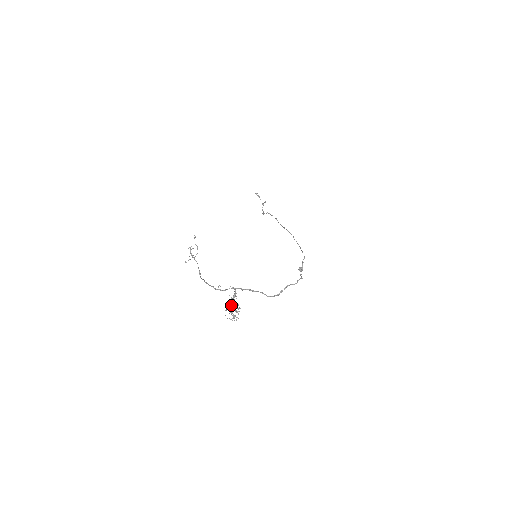
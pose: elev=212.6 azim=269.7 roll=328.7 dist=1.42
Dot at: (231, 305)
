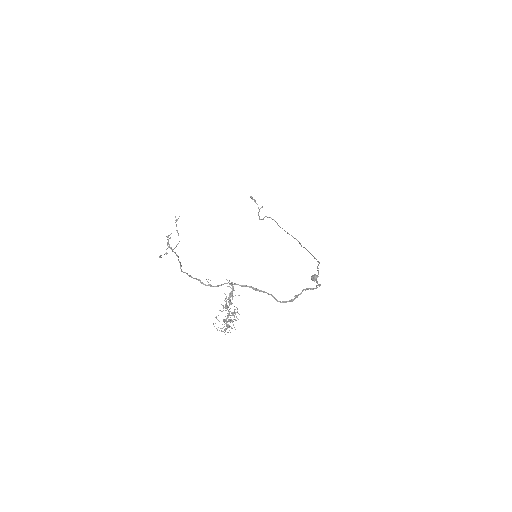
Dot at: (225, 308)
